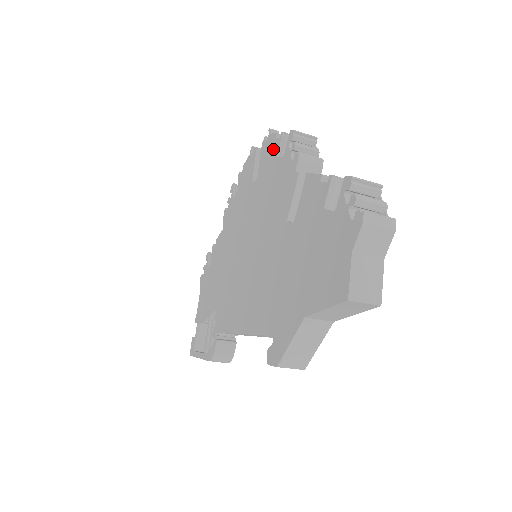
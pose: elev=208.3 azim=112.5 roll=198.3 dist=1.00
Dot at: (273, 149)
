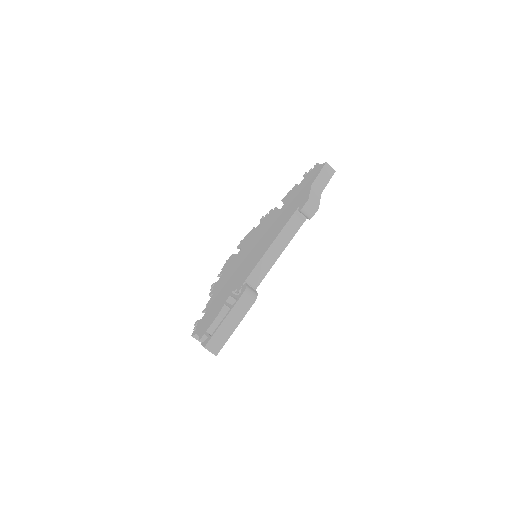
Dot at: (250, 234)
